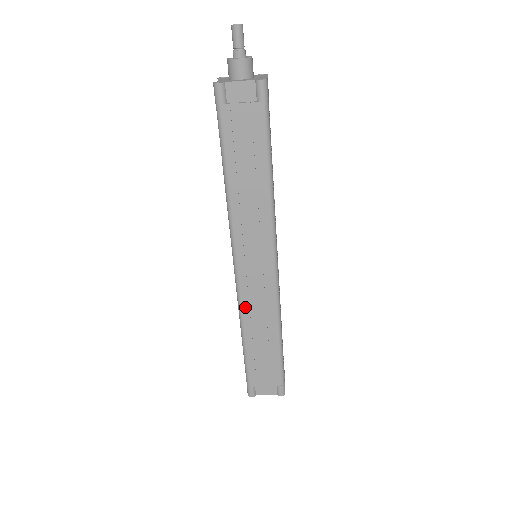
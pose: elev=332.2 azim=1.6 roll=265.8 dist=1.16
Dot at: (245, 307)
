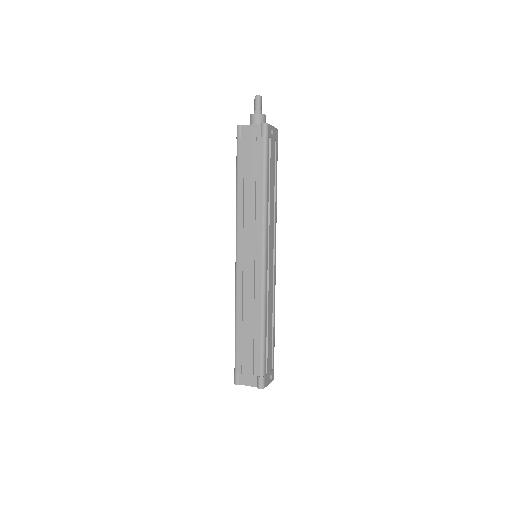
Dot at: (239, 292)
